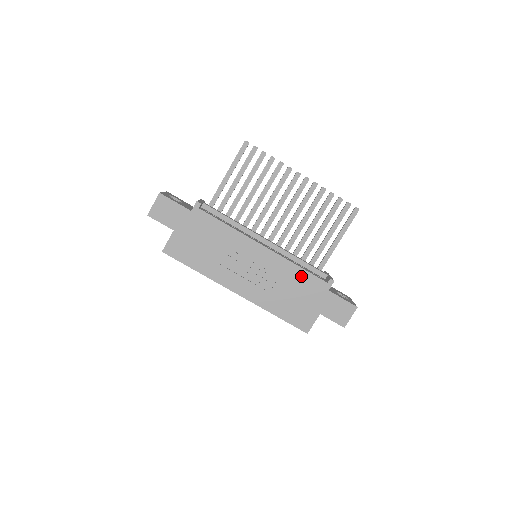
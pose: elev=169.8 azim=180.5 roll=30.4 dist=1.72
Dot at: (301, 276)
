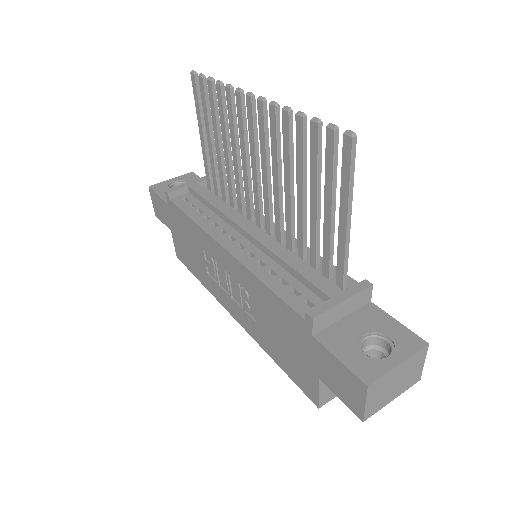
Dot at: (272, 301)
